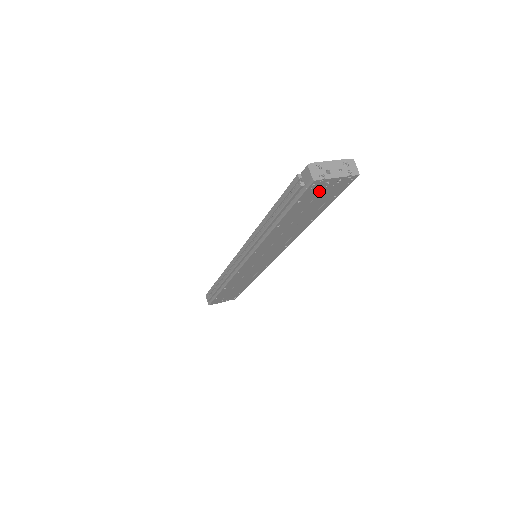
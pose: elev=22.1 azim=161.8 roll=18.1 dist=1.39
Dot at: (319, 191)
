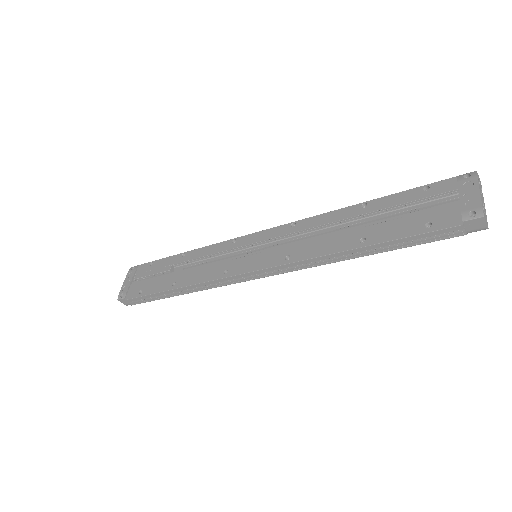
Dot at: occluded
